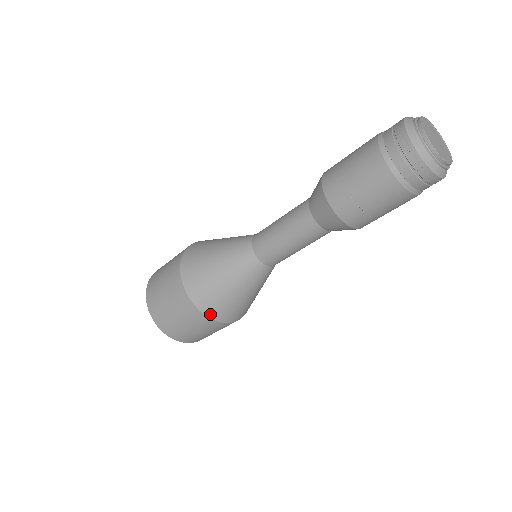
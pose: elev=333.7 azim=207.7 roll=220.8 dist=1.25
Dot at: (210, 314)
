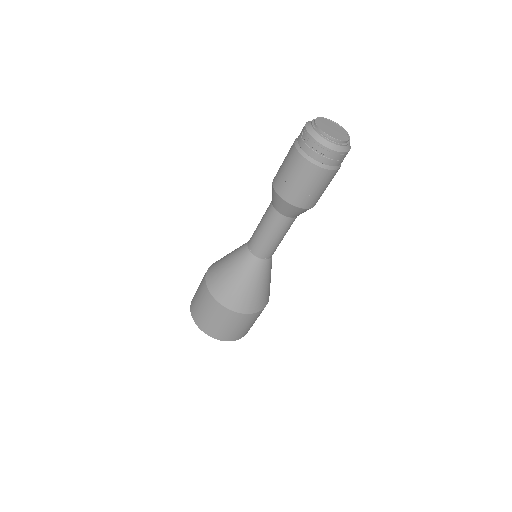
Dot at: (215, 294)
